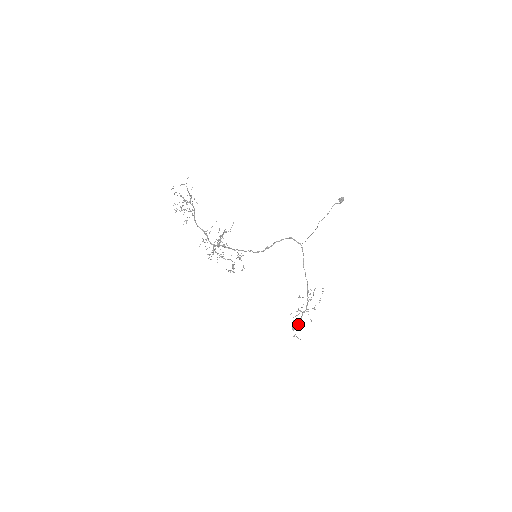
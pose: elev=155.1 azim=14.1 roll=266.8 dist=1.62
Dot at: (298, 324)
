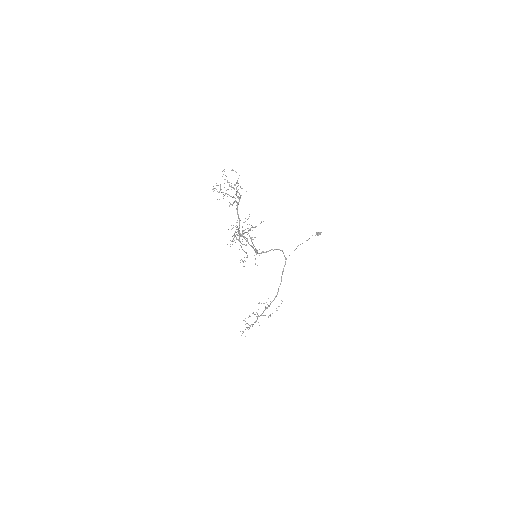
Dot at: (250, 326)
